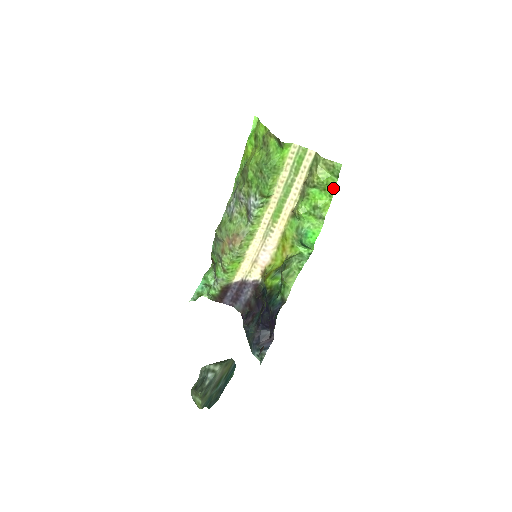
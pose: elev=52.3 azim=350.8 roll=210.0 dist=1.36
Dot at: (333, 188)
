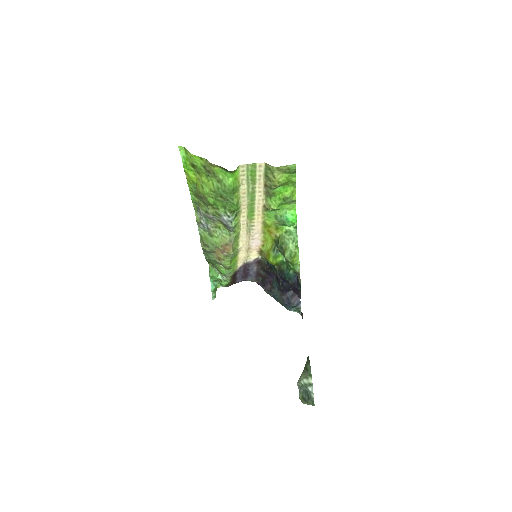
Dot at: (294, 180)
